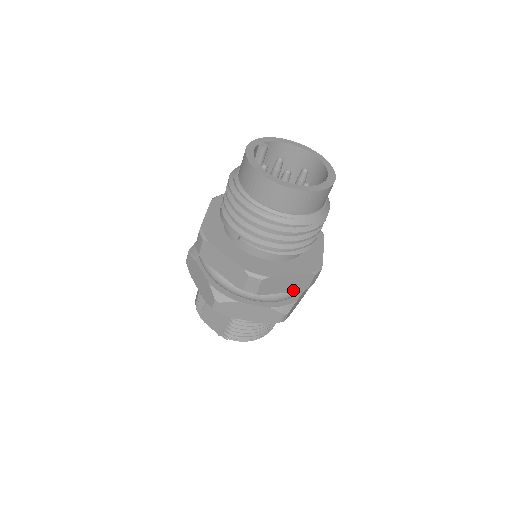
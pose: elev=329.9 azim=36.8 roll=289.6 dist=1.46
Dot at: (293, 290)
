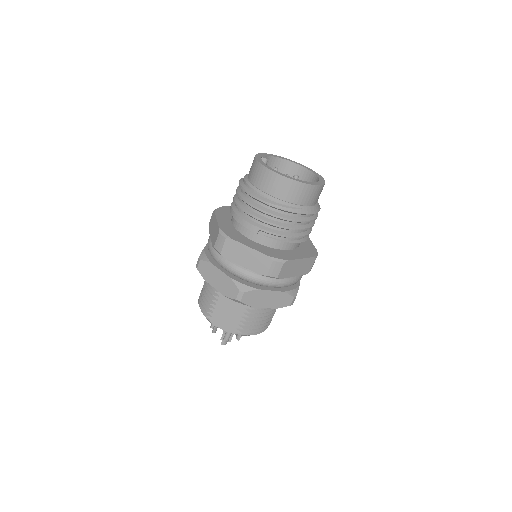
Dot at: (300, 274)
